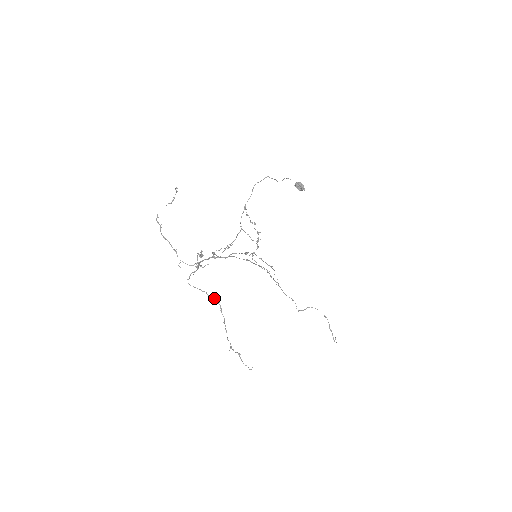
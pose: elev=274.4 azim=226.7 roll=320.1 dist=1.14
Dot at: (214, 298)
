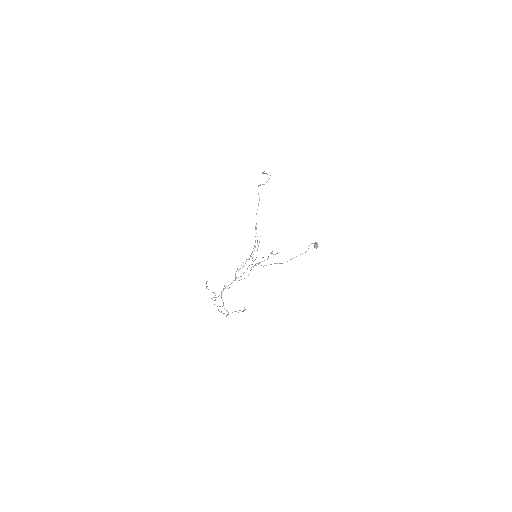
Dot at: occluded
